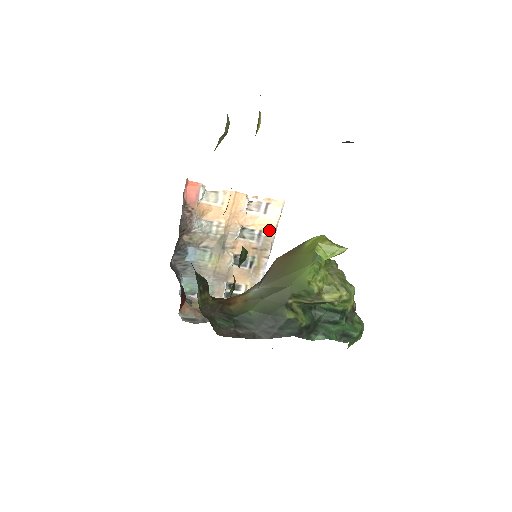
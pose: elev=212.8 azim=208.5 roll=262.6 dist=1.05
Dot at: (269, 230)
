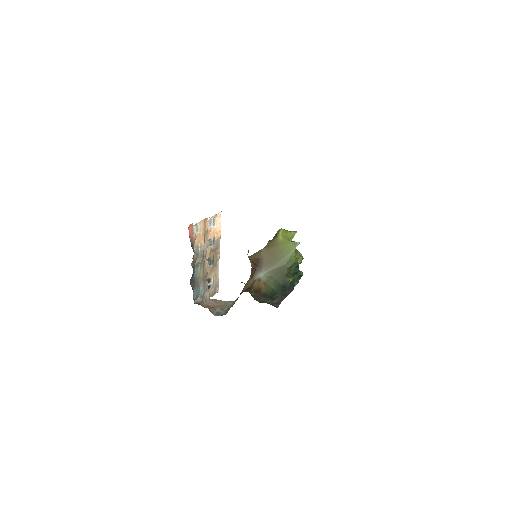
Dot at: (218, 235)
